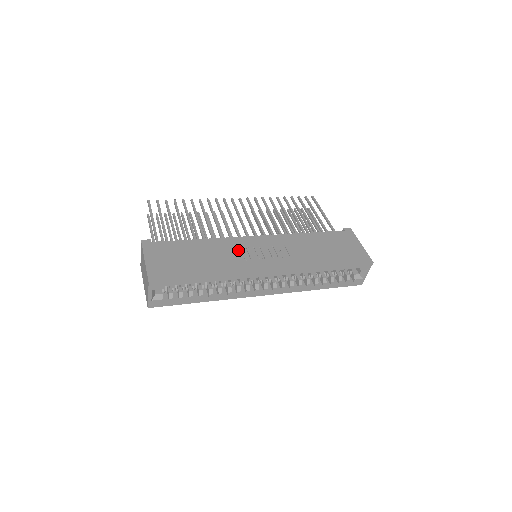
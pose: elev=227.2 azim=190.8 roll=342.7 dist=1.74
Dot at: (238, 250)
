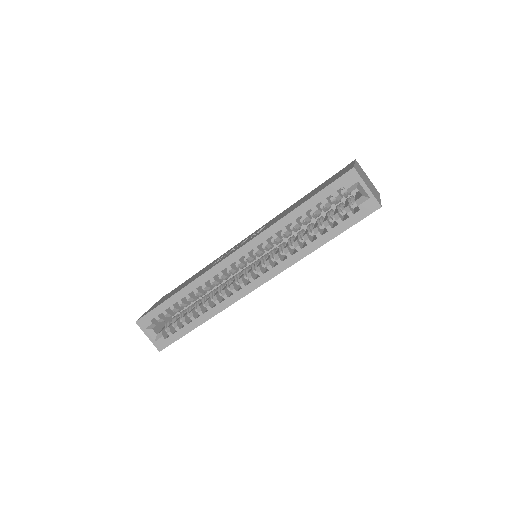
Dot at: occluded
